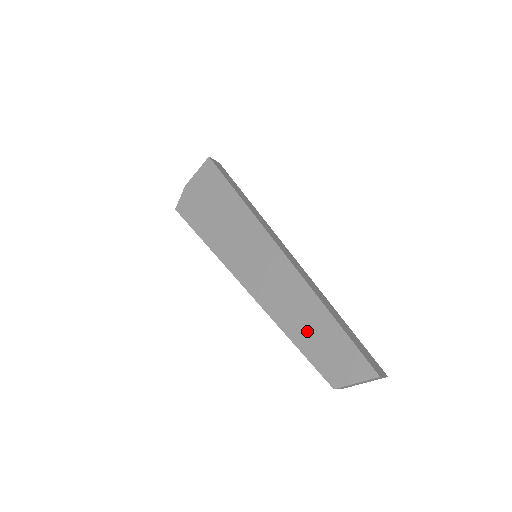
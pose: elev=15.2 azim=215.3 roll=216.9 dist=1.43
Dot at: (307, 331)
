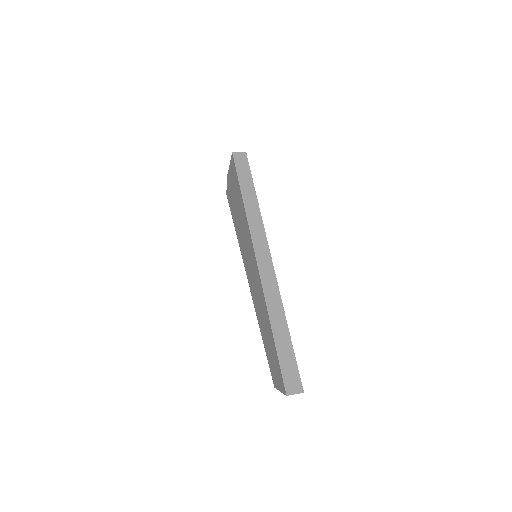
Dot at: (266, 337)
